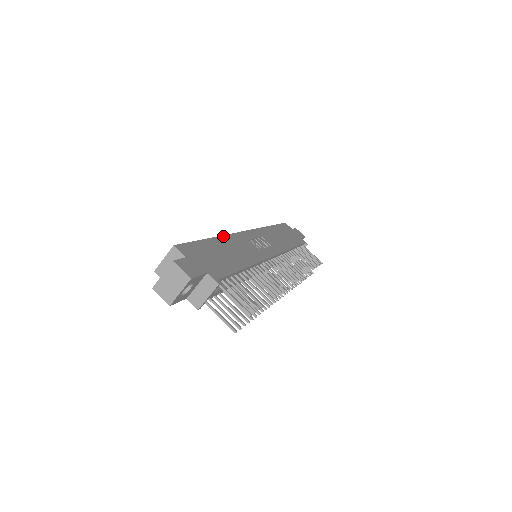
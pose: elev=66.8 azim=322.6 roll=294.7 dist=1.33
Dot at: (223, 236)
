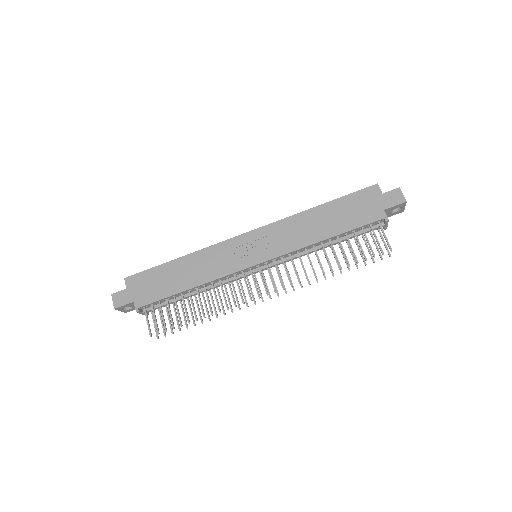
Dot at: (195, 252)
